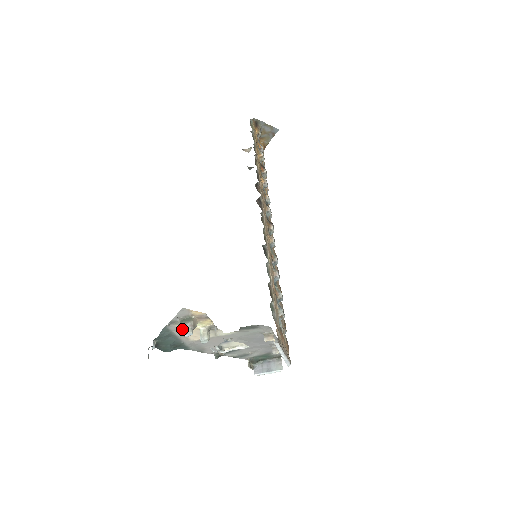
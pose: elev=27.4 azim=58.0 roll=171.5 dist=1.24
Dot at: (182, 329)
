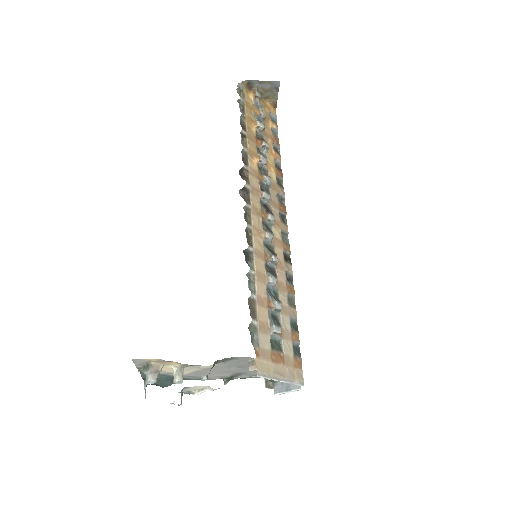
Dot at: occluded
